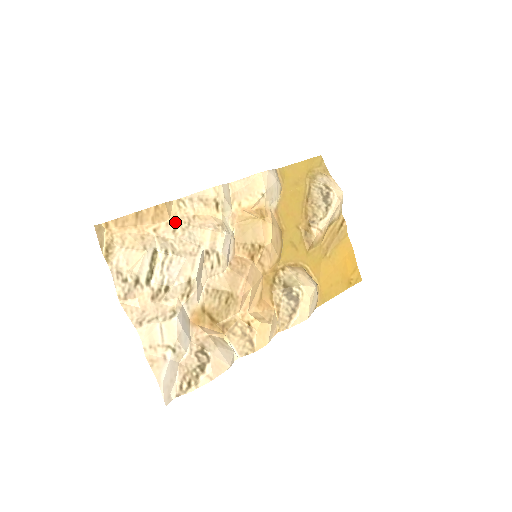
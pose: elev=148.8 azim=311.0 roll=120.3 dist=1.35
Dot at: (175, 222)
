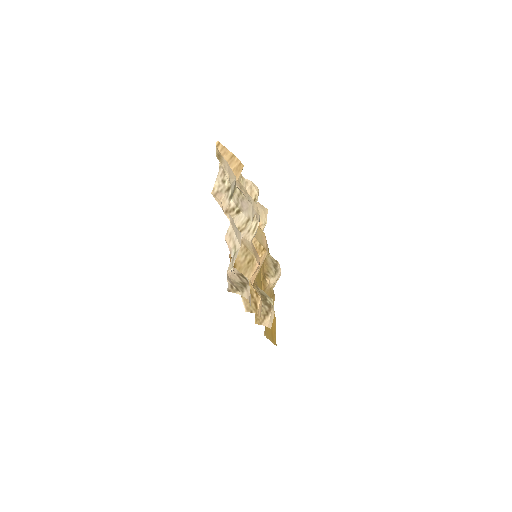
Dot at: (240, 184)
